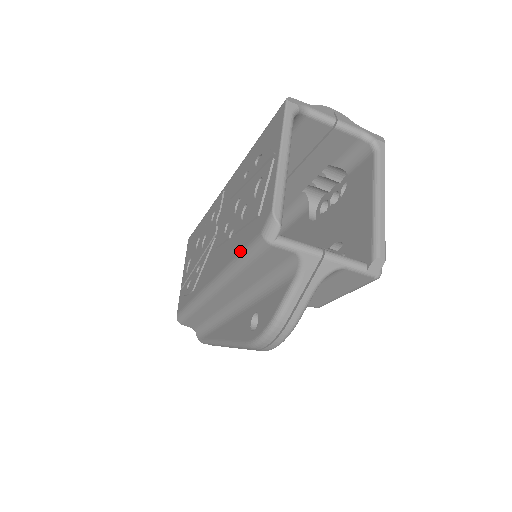
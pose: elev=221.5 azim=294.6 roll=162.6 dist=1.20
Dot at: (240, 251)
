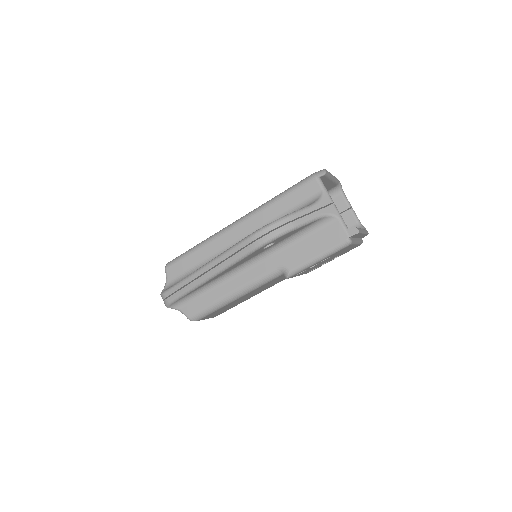
Dot at: (287, 189)
